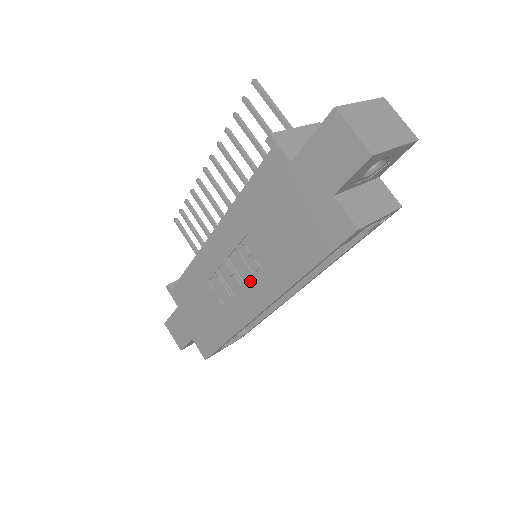
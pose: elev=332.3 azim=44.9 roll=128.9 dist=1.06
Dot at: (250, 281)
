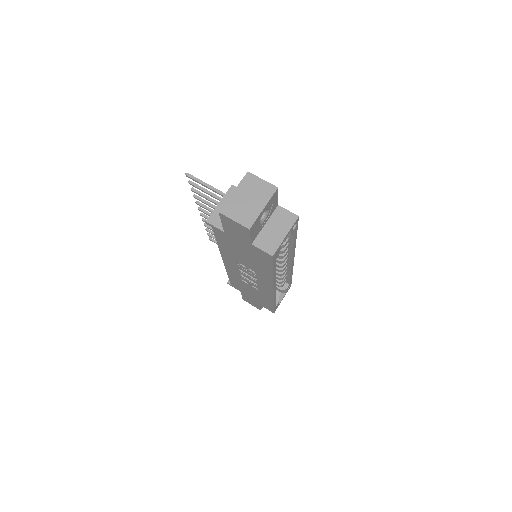
Dot at: (257, 279)
